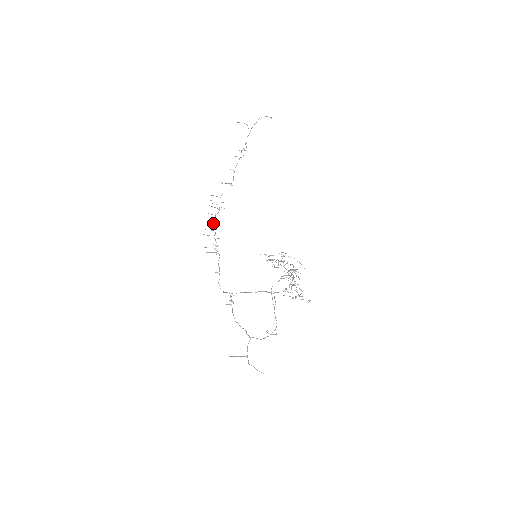
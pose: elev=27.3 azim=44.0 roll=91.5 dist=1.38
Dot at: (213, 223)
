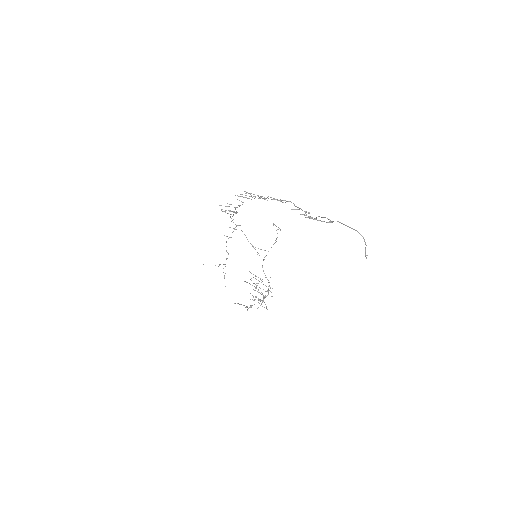
Dot at: occluded
